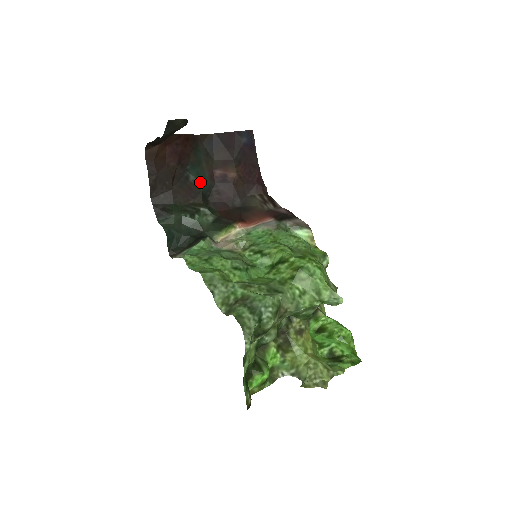
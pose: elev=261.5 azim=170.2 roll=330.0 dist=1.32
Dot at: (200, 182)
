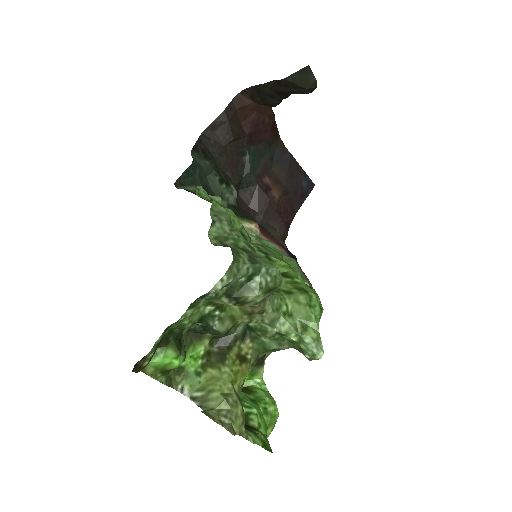
Dot at: (249, 169)
